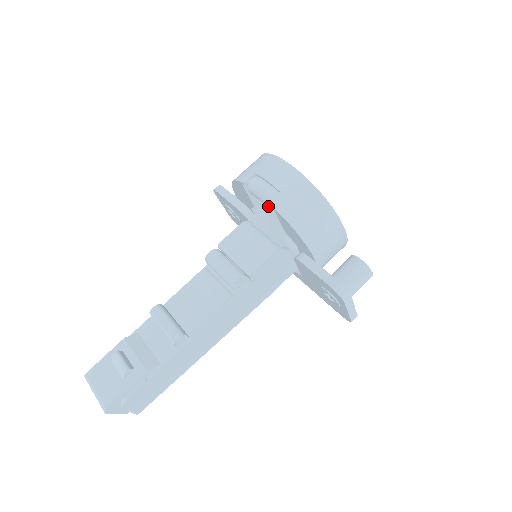
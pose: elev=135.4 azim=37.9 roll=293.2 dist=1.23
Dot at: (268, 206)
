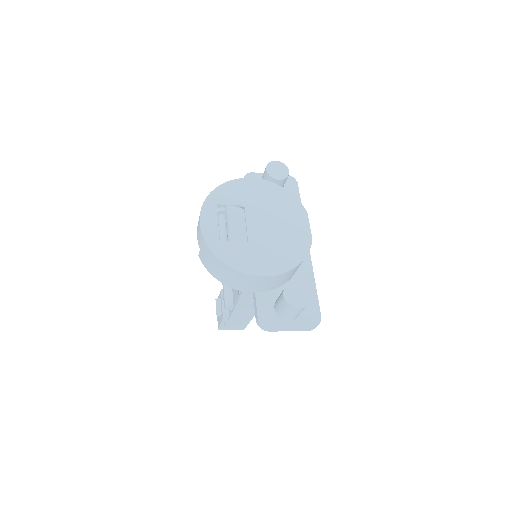
Dot at: occluded
